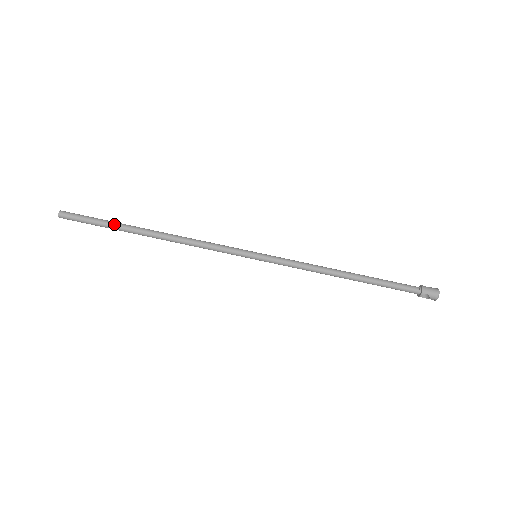
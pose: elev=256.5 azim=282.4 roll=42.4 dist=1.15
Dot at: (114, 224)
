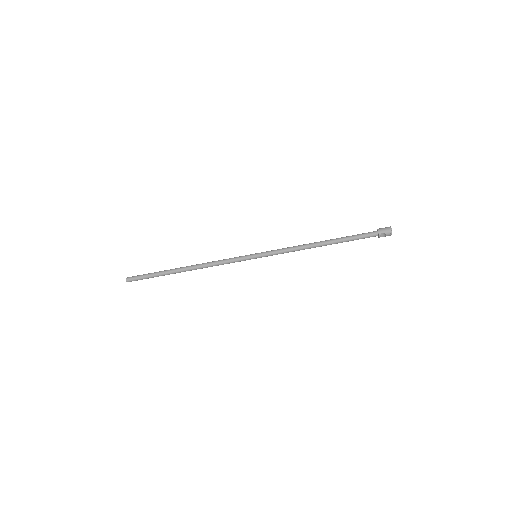
Dot at: (160, 272)
